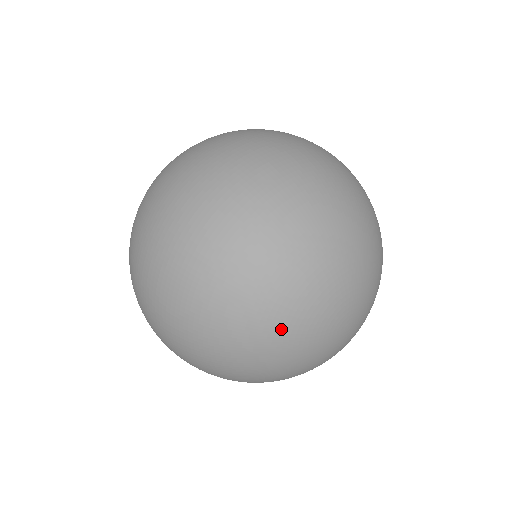
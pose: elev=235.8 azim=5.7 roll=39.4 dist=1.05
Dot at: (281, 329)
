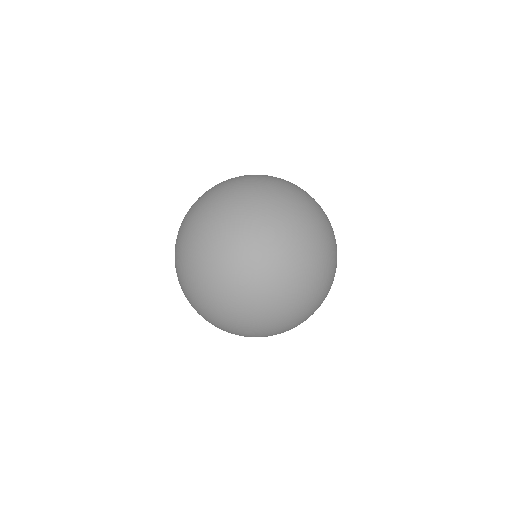
Dot at: (198, 263)
